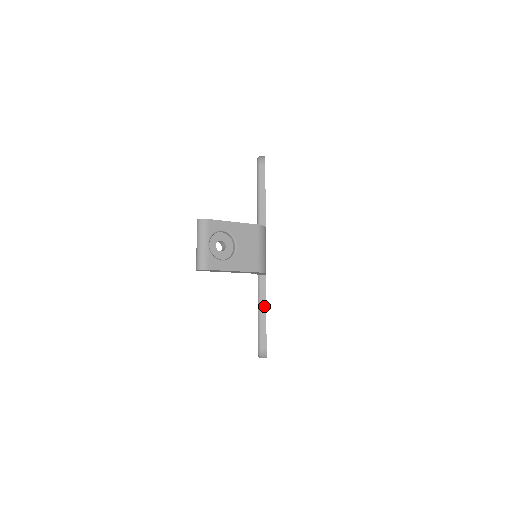
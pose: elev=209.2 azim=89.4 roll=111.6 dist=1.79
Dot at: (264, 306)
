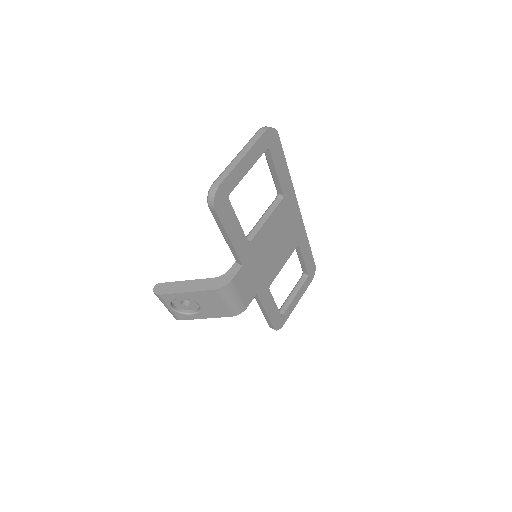
Dot at: (263, 310)
